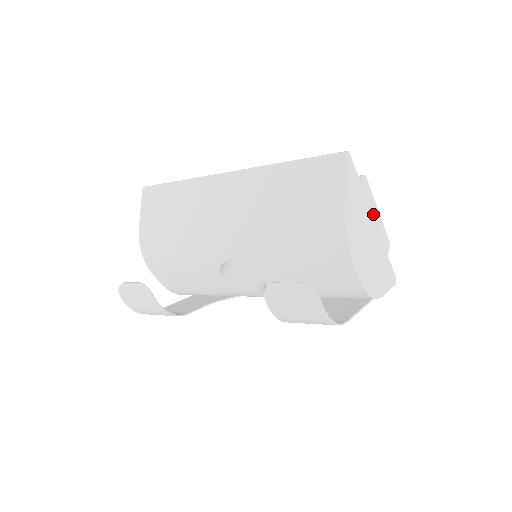
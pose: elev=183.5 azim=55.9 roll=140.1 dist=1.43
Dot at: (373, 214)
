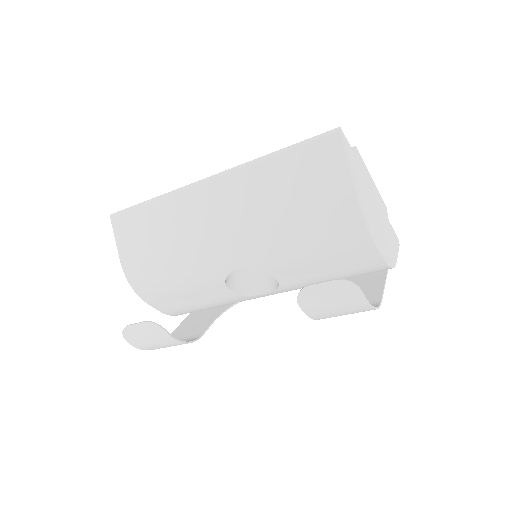
Dot at: (370, 183)
